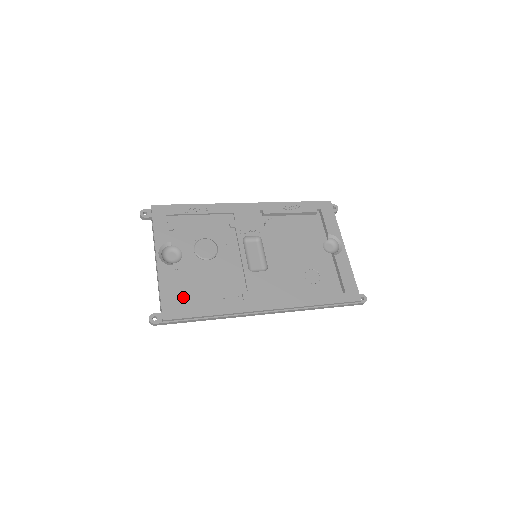
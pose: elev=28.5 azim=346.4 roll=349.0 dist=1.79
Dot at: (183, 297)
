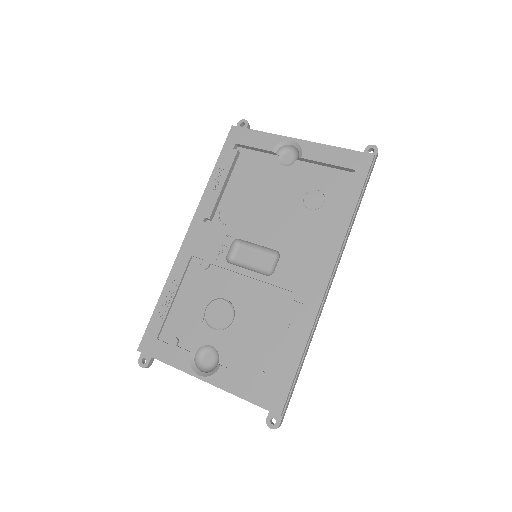
Dot at: (264, 376)
